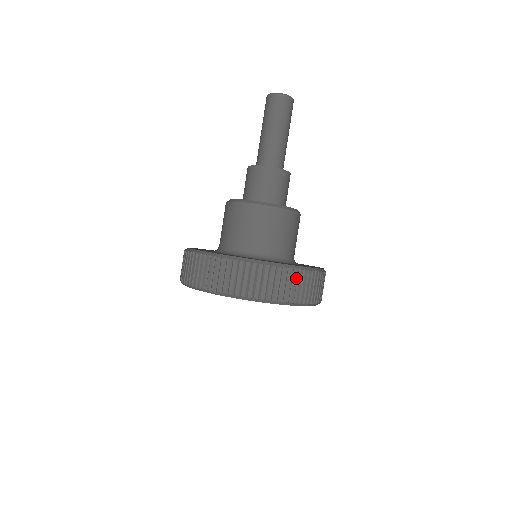
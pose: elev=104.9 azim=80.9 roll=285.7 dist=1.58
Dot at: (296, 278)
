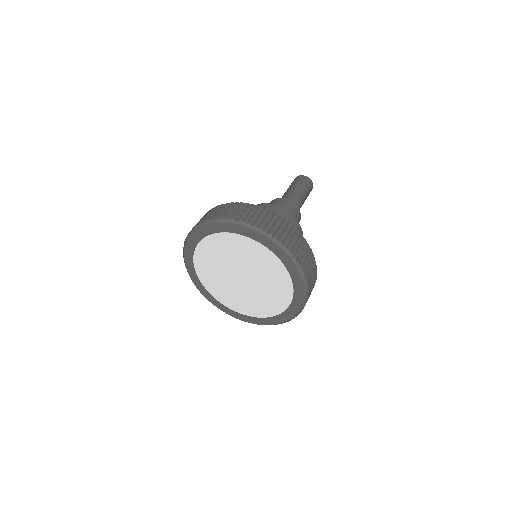
Dot at: (280, 222)
